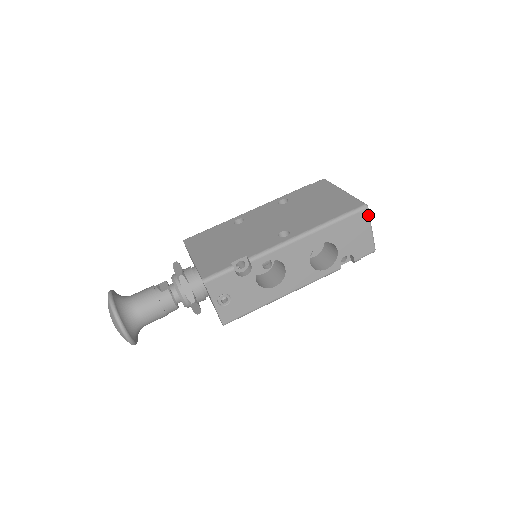
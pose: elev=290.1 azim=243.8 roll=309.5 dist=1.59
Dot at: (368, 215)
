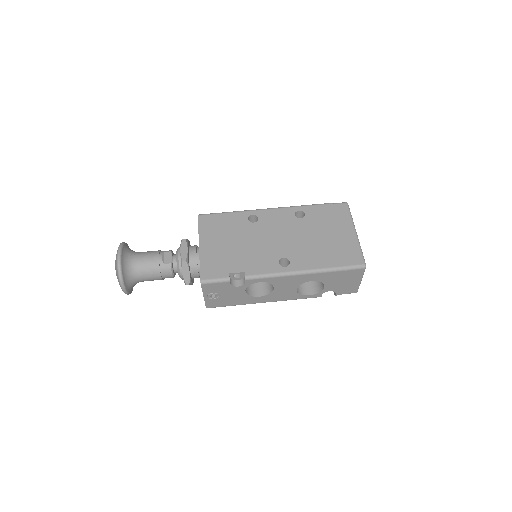
Dot at: (363, 272)
